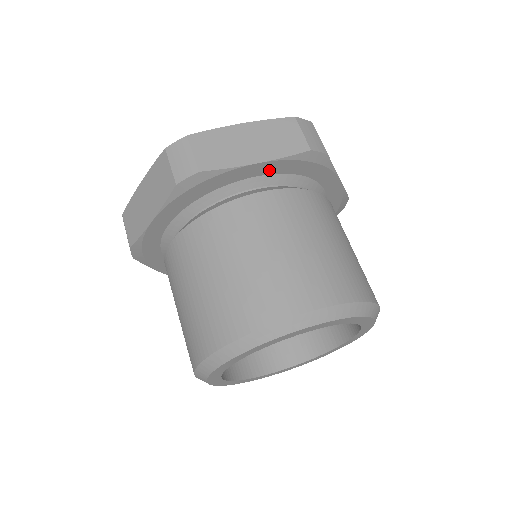
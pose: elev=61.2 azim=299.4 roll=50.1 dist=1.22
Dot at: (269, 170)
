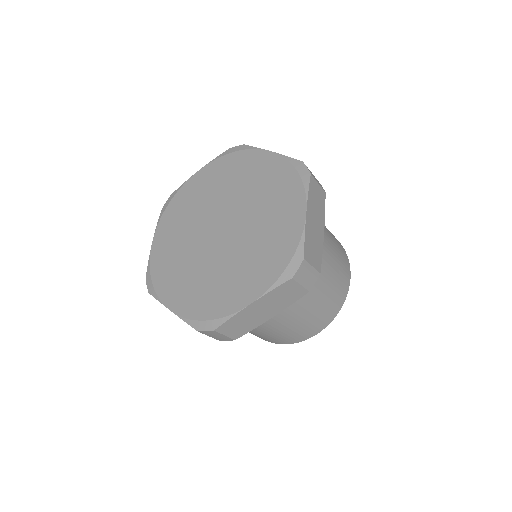
Dot at: occluded
